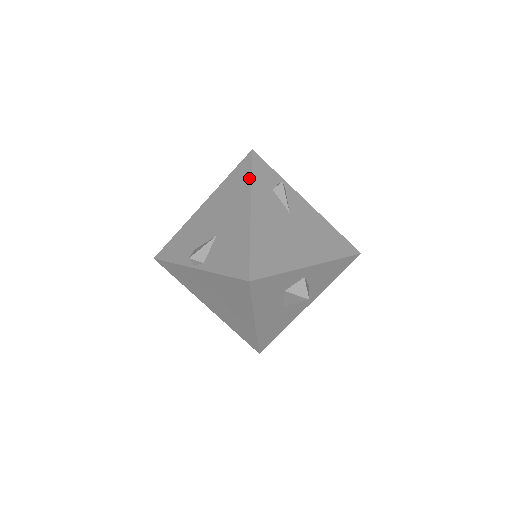
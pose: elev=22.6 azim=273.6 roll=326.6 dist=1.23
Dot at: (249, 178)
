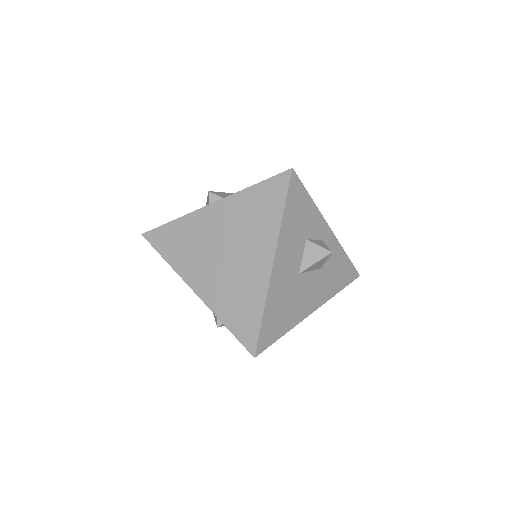
Dot at: occluded
